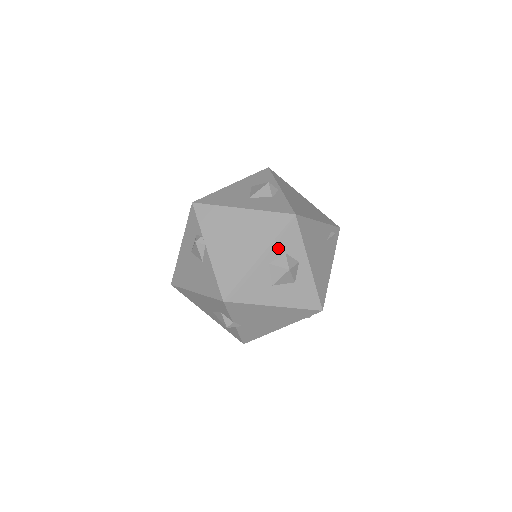
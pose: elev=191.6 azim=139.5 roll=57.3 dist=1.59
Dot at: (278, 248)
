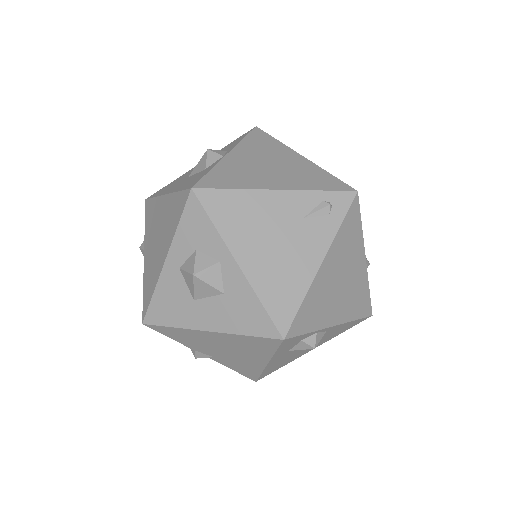
Dot at: (184, 244)
